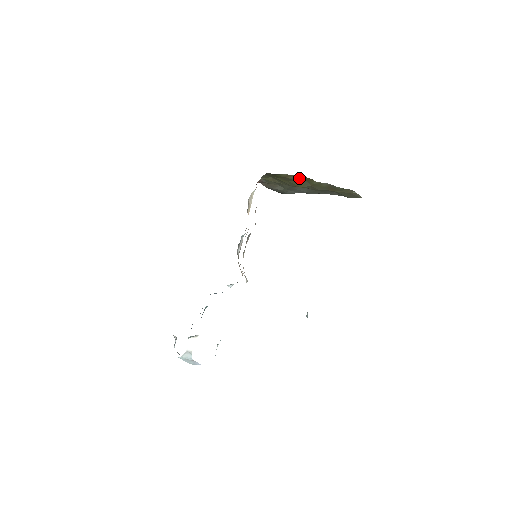
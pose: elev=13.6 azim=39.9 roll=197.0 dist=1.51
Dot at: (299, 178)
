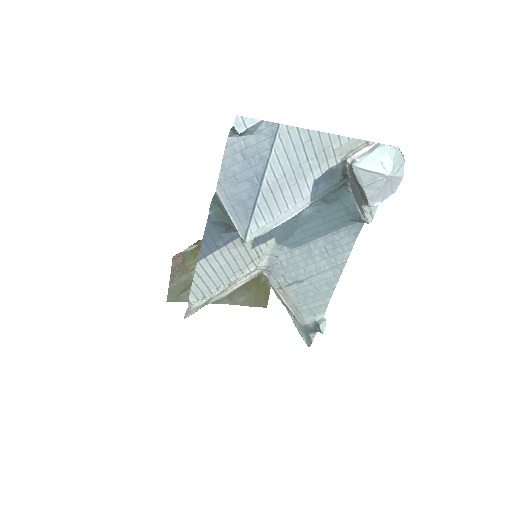
Dot at: occluded
